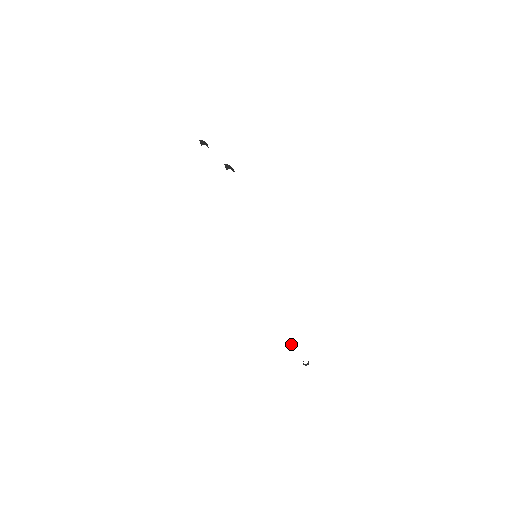
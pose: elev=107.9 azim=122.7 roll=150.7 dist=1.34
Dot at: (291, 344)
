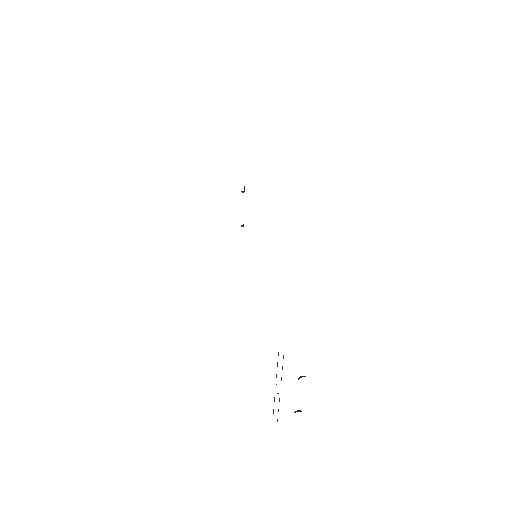
Dot at: (298, 411)
